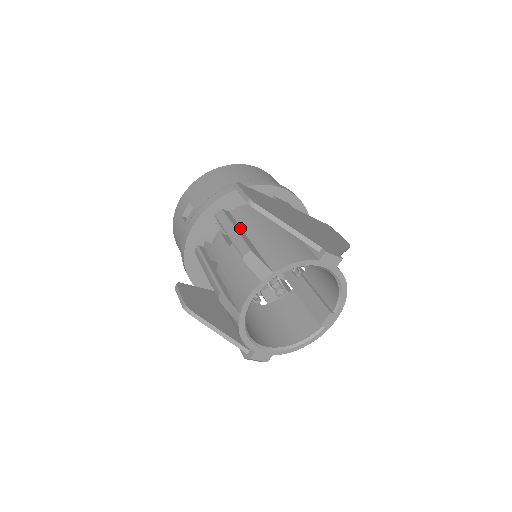
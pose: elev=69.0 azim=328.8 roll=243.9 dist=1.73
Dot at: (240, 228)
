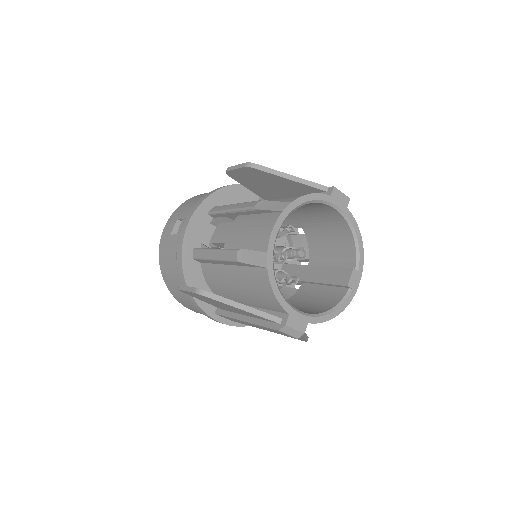
Dot at: occluded
